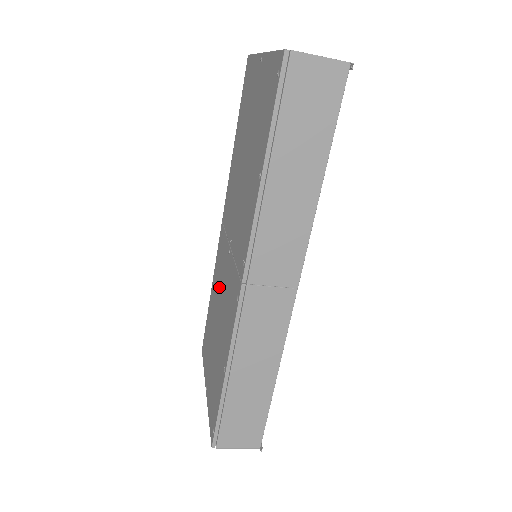
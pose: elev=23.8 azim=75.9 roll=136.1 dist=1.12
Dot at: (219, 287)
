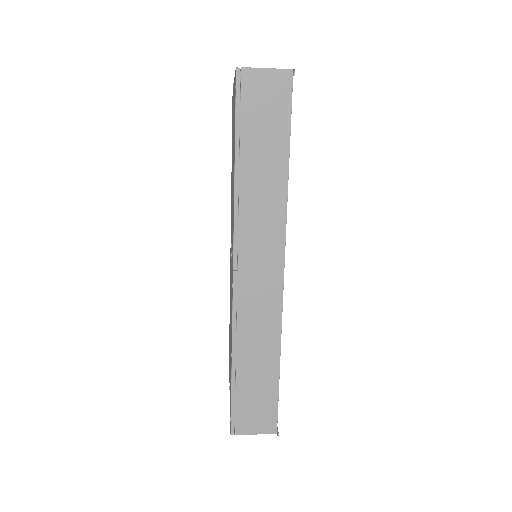
Dot at: occluded
